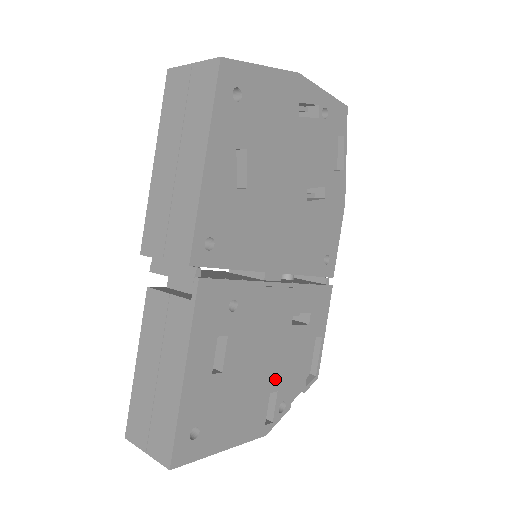
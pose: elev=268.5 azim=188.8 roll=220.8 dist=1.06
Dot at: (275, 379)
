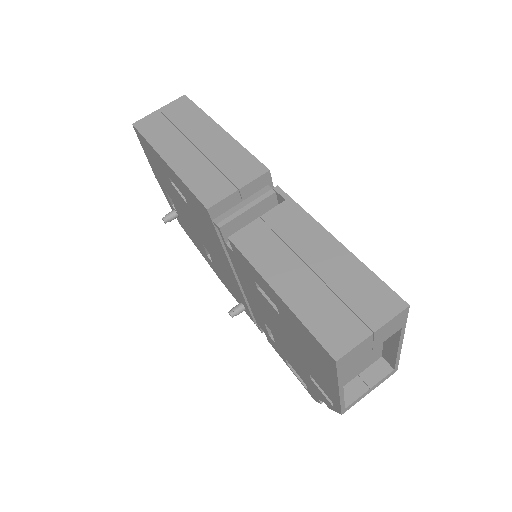
Dot at: occluded
